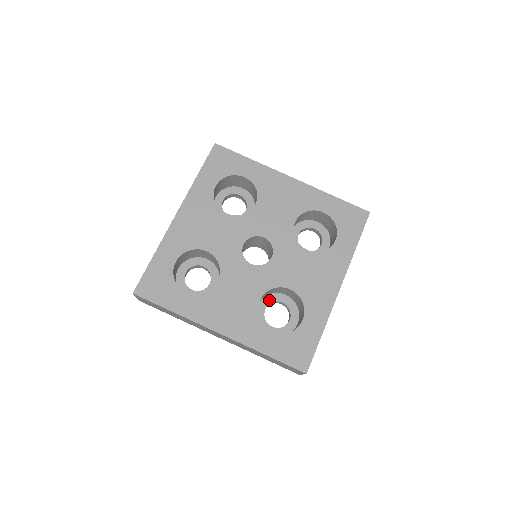
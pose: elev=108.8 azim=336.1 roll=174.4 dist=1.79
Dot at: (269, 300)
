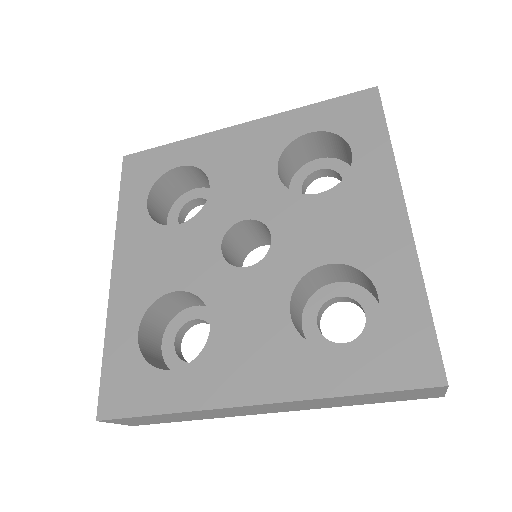
Dot at: (314, 306)
